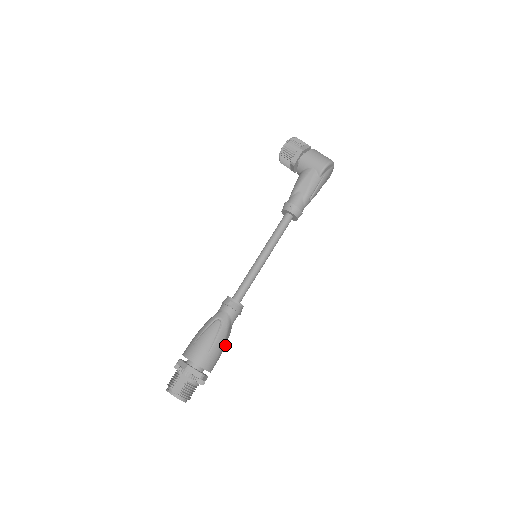
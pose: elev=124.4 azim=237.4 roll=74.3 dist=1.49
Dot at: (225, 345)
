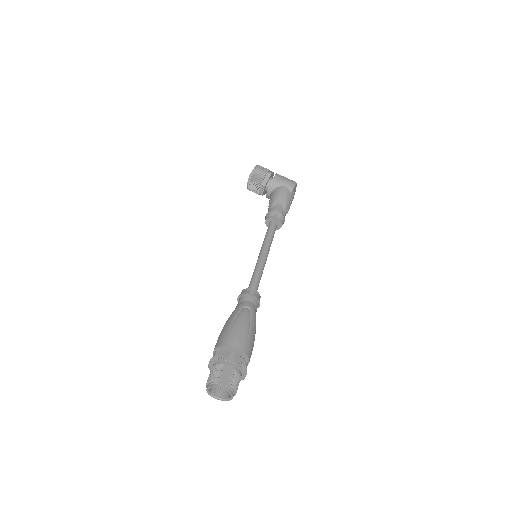
Dot at: occluded
